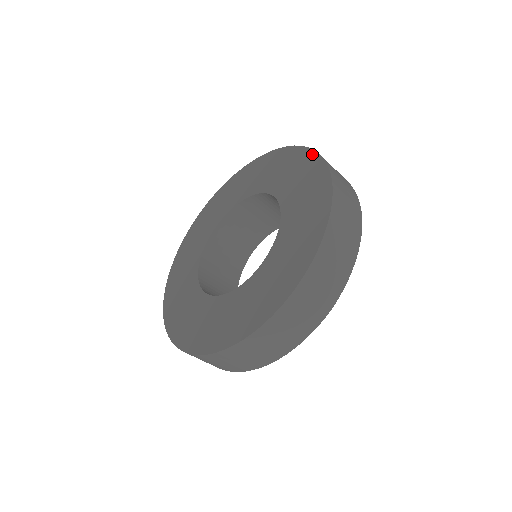
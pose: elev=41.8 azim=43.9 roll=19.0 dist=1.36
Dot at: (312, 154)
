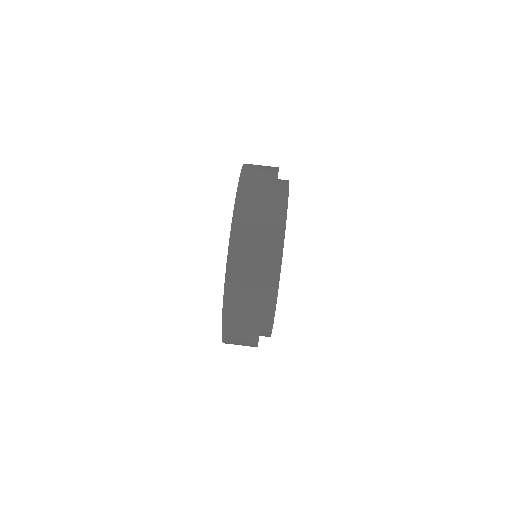
Dot at: occluded
